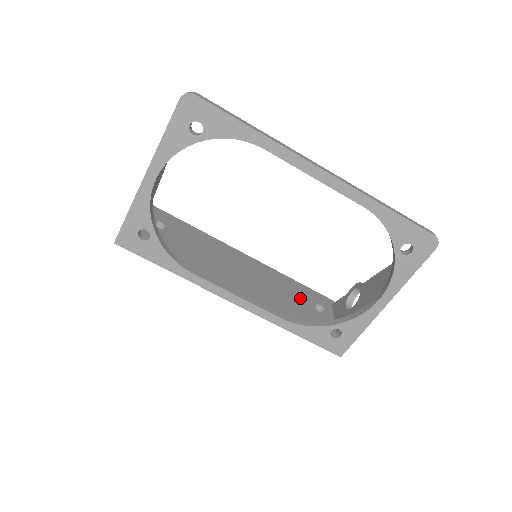
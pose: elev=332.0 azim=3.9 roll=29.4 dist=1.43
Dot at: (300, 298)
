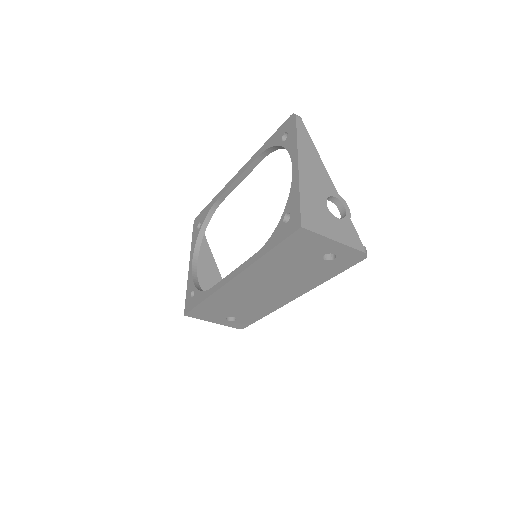
Dot at: occluded
